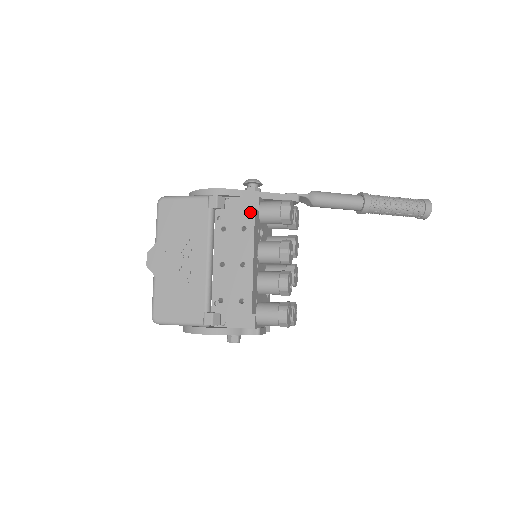
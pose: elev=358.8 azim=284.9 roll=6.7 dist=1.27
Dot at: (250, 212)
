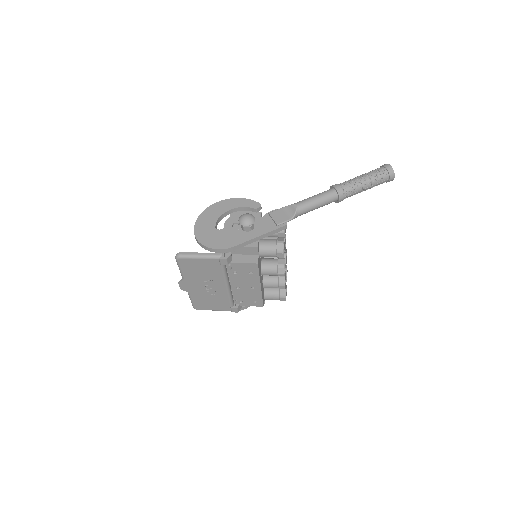
Dot at: (254, 265)
